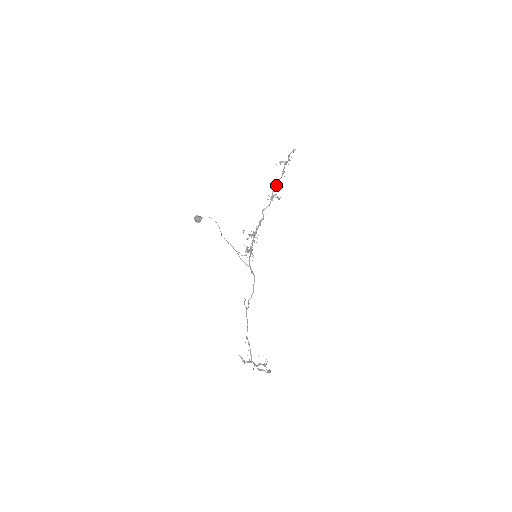
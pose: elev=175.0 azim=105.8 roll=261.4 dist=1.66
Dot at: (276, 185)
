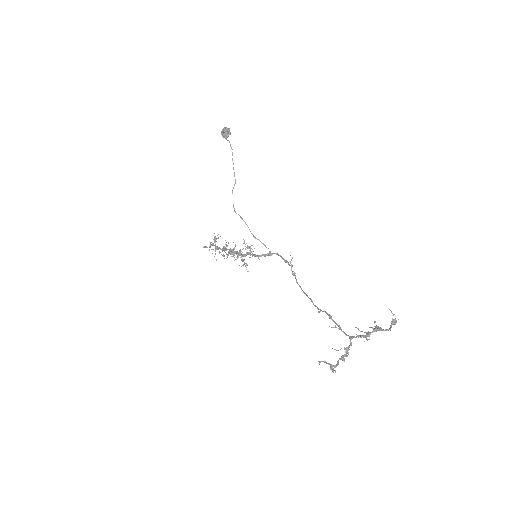
Dot at: occluded
